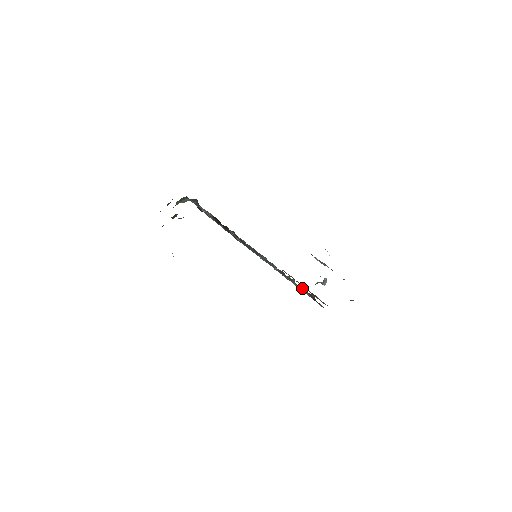
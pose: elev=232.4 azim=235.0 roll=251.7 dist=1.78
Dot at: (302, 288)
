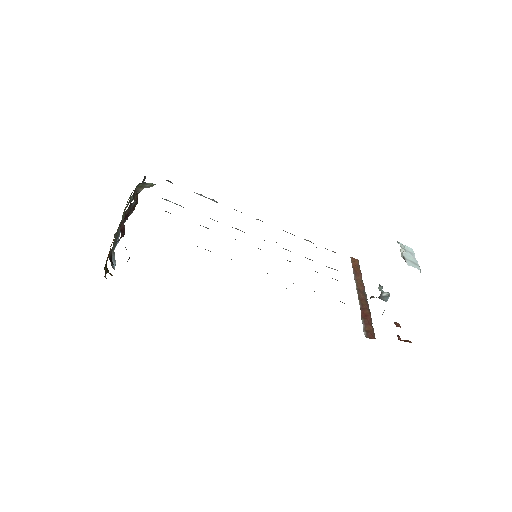
Dot at: occluded
